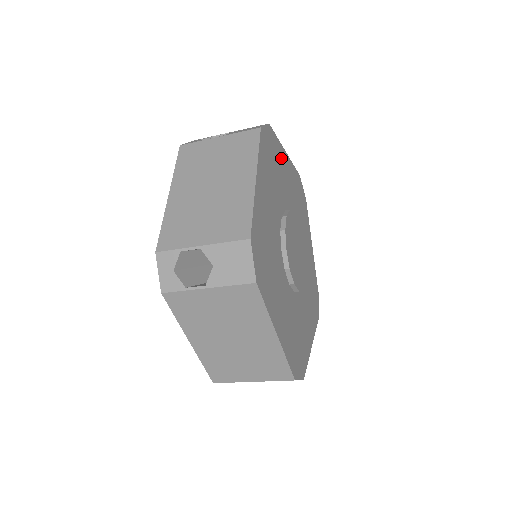
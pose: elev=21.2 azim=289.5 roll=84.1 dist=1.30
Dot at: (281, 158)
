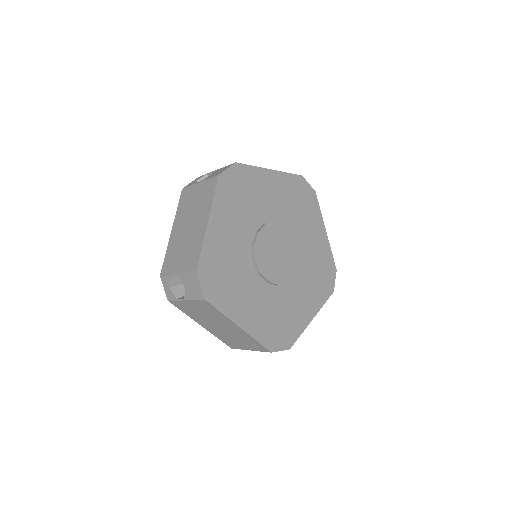
Dot at: (259, 180)
